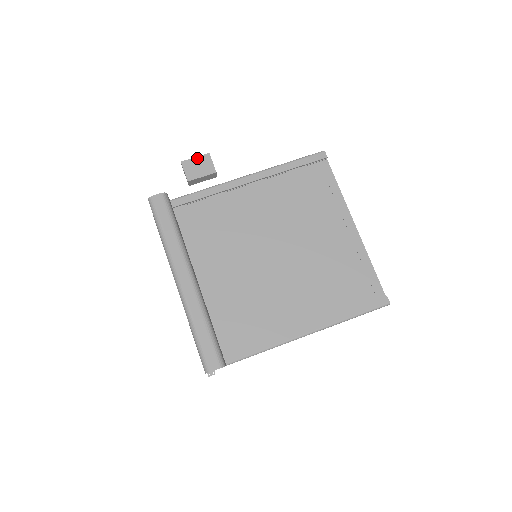
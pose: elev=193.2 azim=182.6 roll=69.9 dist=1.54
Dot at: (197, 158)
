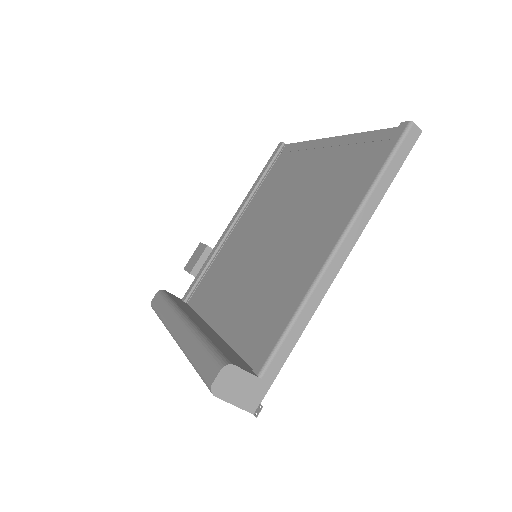
Dot at: (193, 254)
